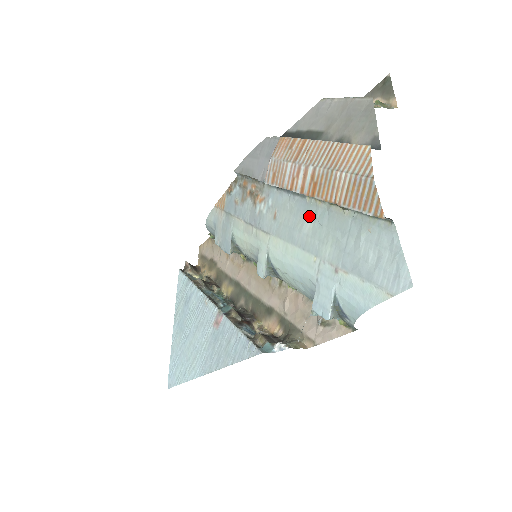
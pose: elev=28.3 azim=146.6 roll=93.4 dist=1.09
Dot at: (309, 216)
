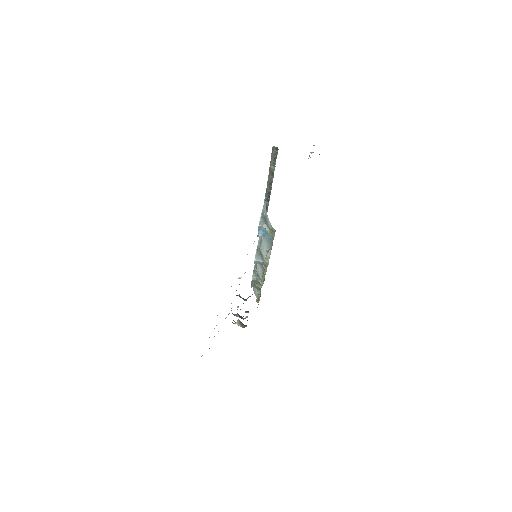
Dot at: occluded
